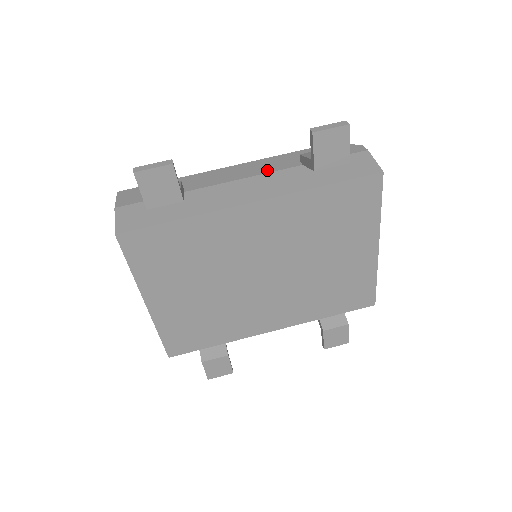
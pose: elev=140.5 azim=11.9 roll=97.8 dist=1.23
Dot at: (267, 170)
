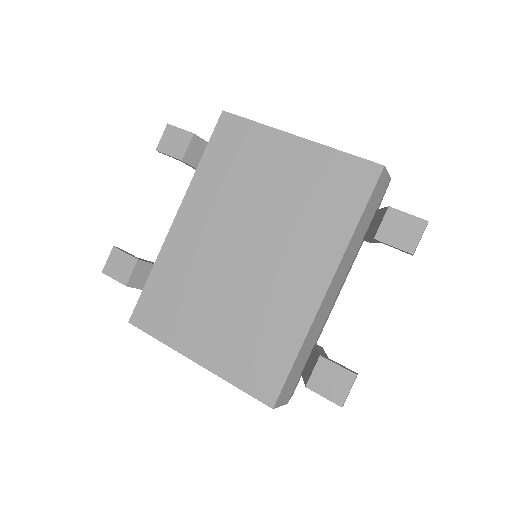
Dot at: occluded
